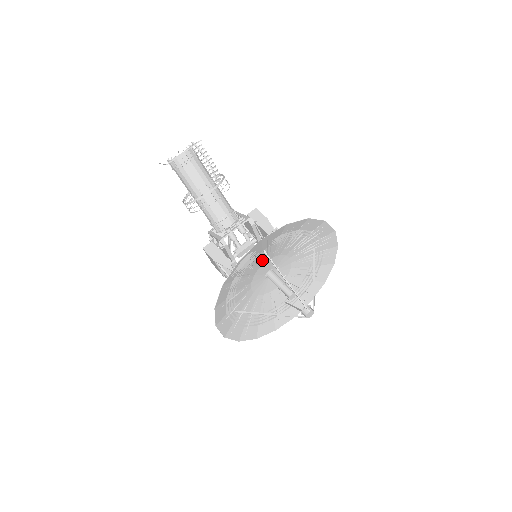
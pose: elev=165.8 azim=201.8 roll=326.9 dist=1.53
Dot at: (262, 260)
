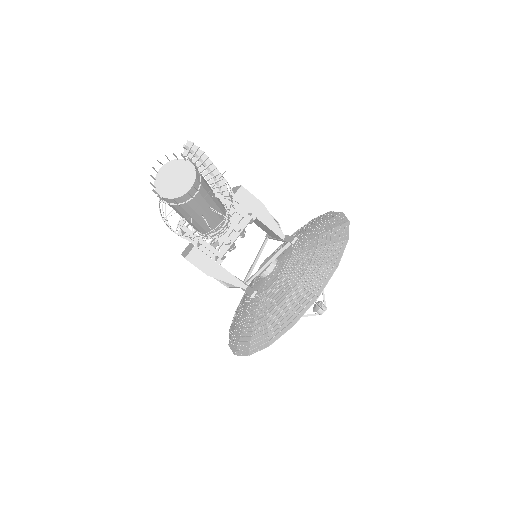
Dot at: (284, 280)
